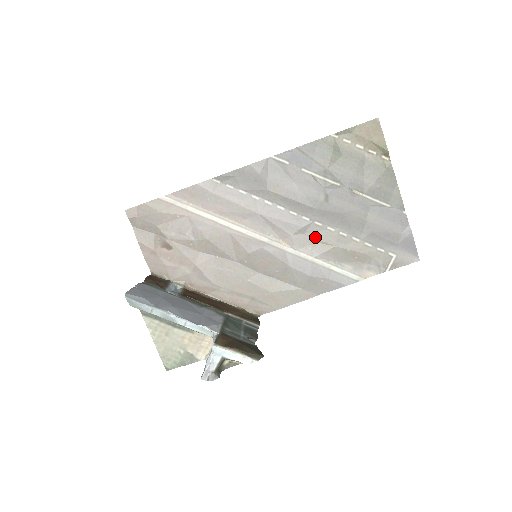
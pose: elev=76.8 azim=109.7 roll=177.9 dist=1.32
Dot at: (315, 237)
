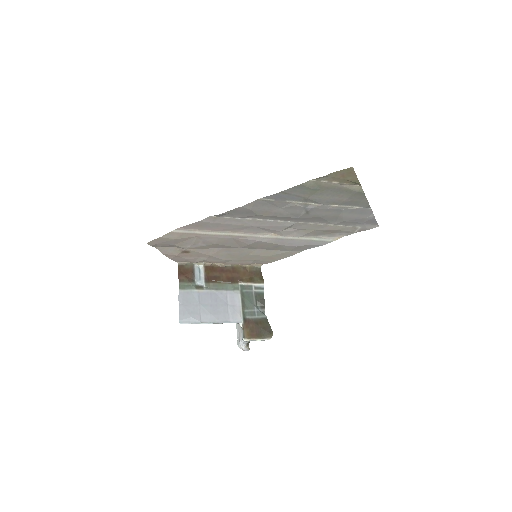
Dot at: (299, 228)
